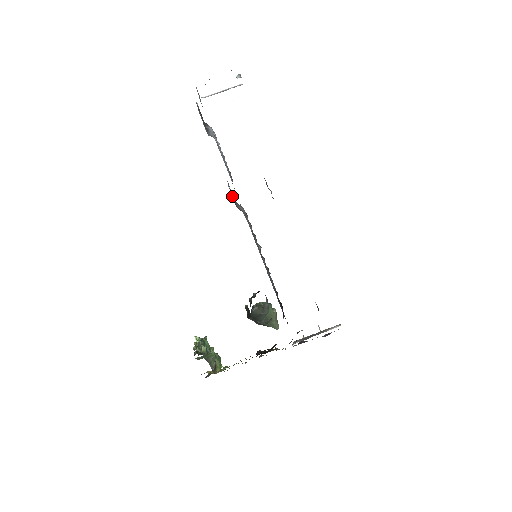
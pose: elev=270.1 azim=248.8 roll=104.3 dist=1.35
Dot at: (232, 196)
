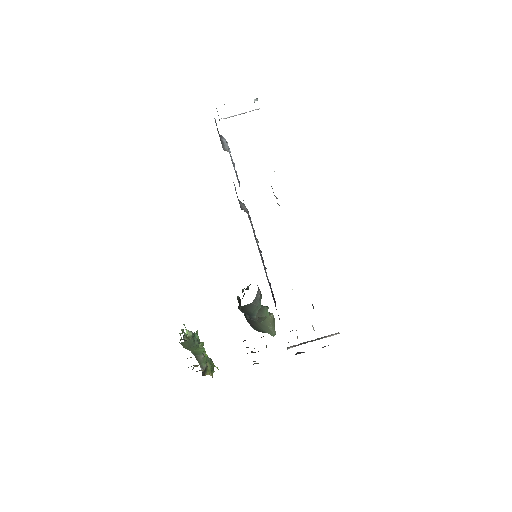
Dot at: occluded
